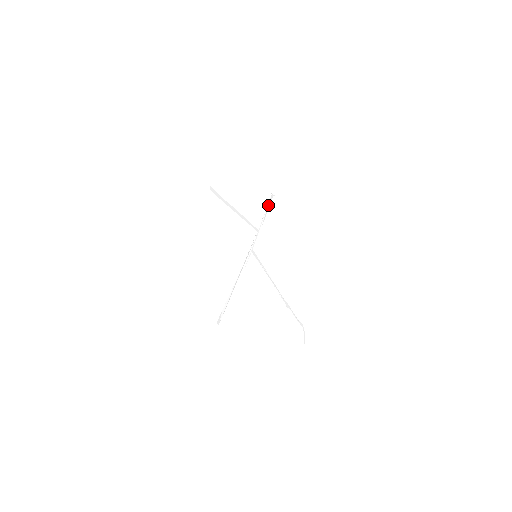
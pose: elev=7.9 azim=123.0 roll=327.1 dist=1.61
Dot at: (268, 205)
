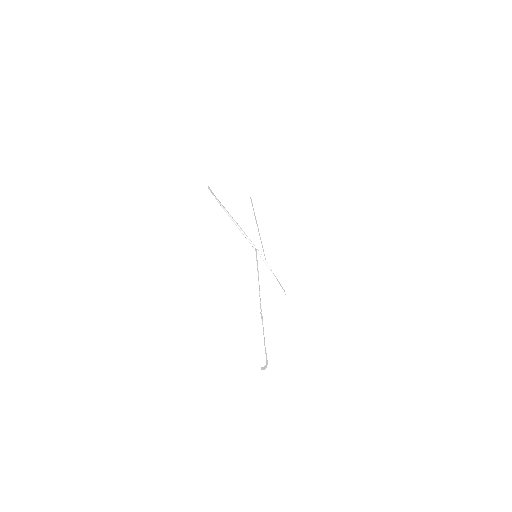
Dot at: (279, 282)
